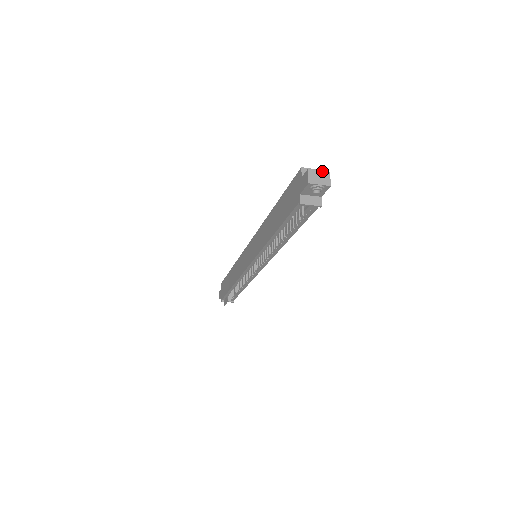
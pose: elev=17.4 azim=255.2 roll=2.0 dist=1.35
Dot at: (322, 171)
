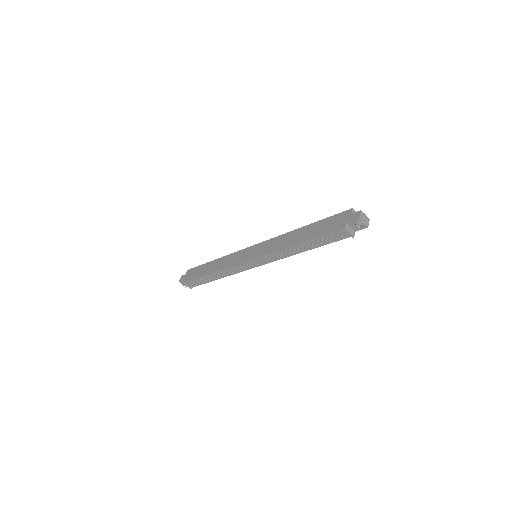
Dot at: (366, 216)
